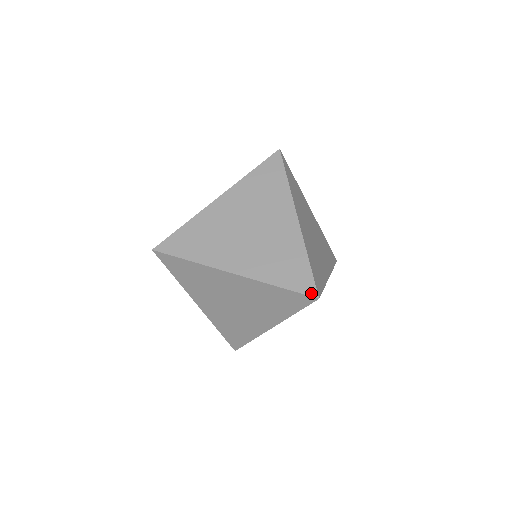
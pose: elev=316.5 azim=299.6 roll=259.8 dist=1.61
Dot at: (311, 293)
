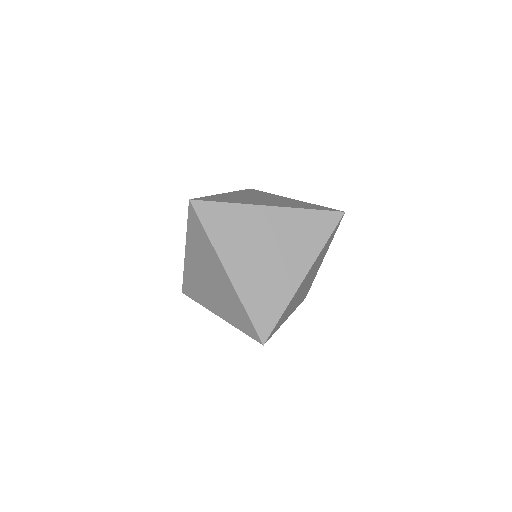
Dot at: (337, 211)
